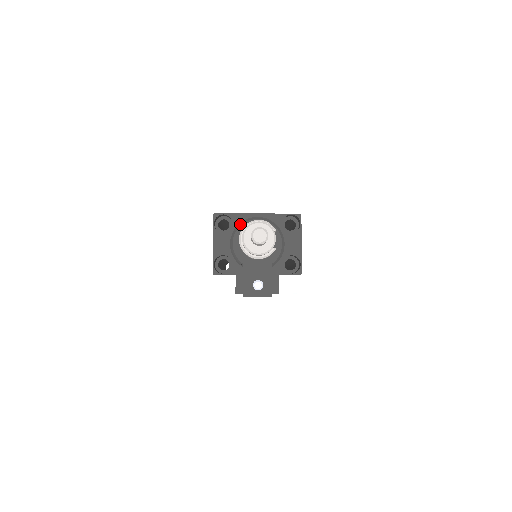
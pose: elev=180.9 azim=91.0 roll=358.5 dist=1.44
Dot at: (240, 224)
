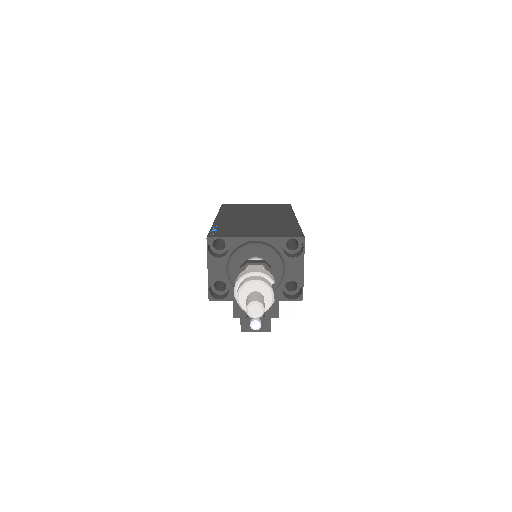
Dot at: (237, 250)
